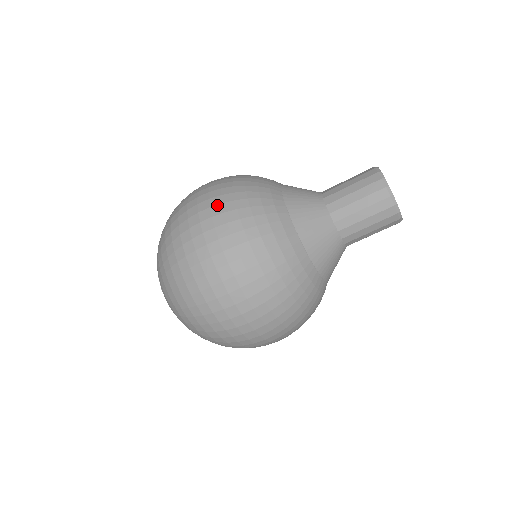
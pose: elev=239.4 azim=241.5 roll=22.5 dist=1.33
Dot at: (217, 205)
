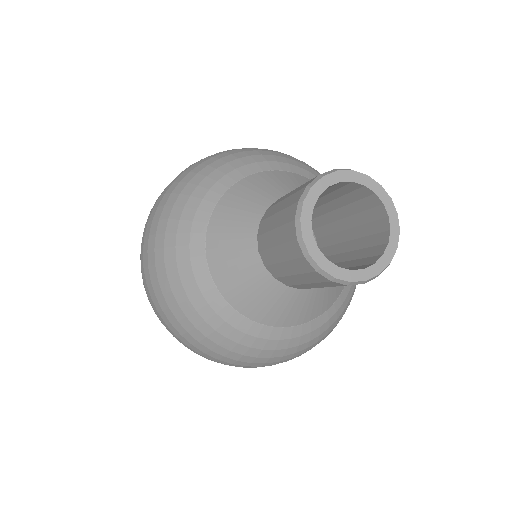
Dot at: (203, 355)
